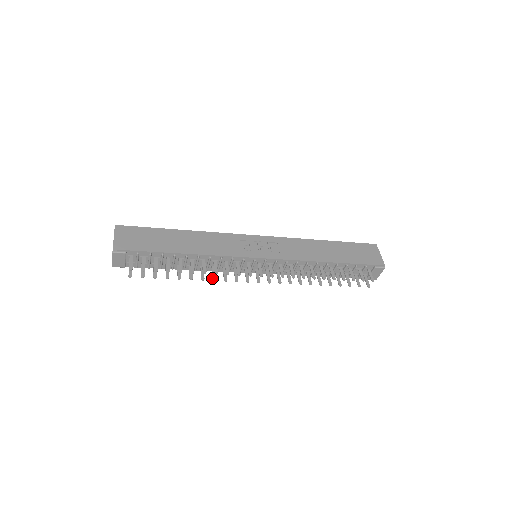
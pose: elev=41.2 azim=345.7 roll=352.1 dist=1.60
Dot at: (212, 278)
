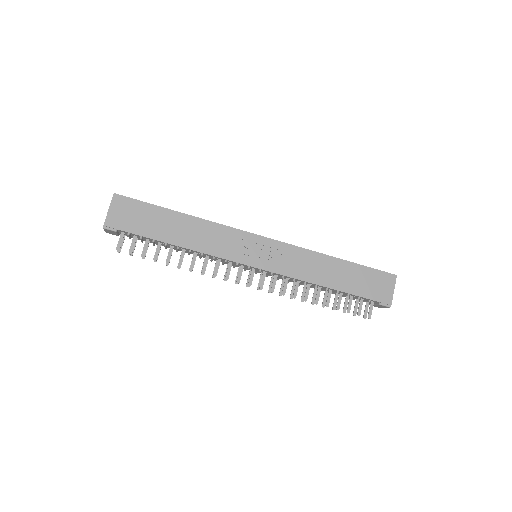
Dot at: (201, 271)
